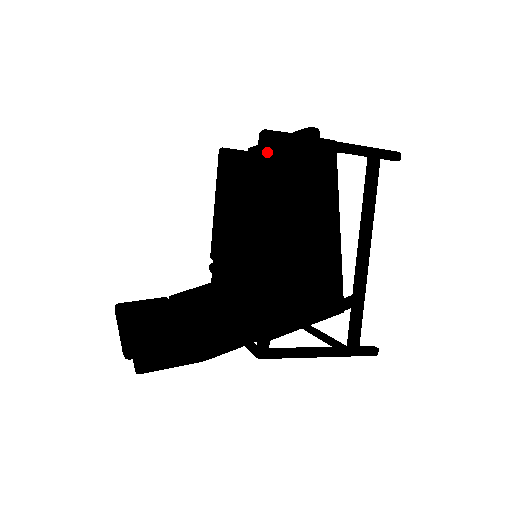
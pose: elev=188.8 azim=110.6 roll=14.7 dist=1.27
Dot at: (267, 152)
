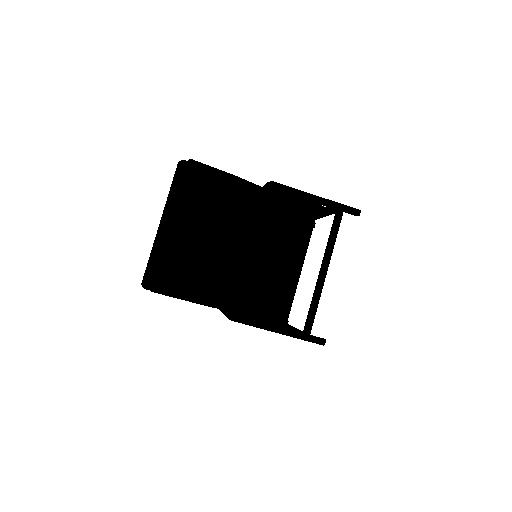
Dot at: occluded
